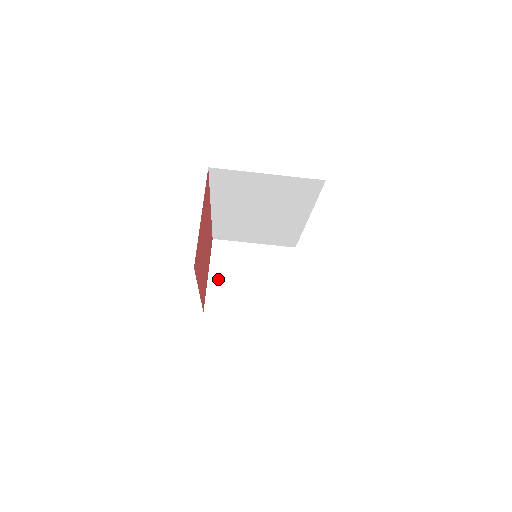
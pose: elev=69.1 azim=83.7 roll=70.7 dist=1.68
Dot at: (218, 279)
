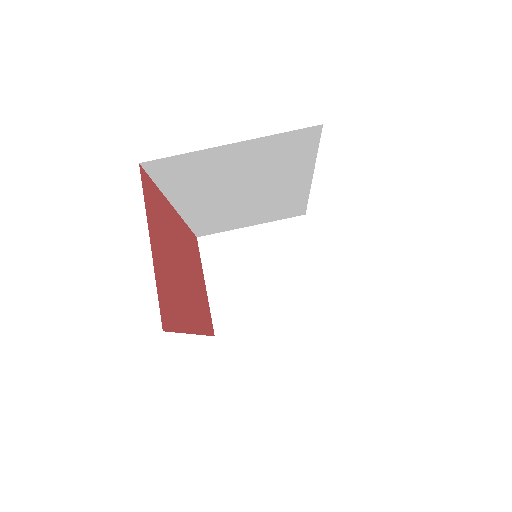
Dot at: (220, 287)
